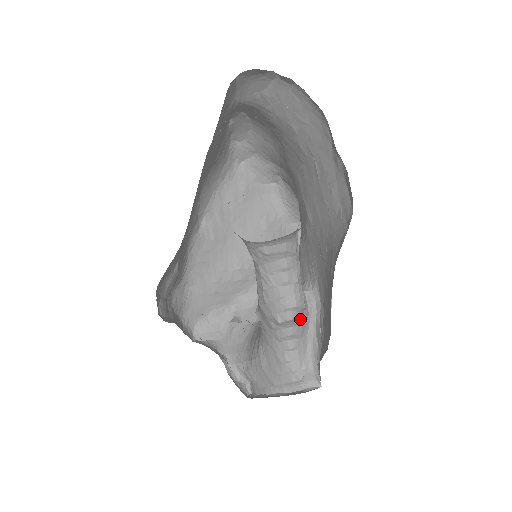
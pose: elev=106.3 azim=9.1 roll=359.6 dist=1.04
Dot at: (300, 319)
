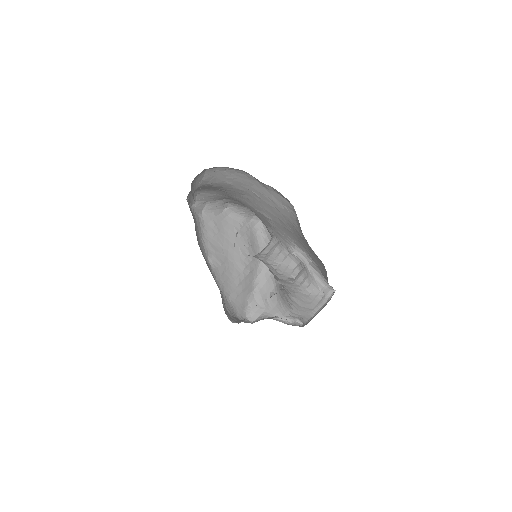
Dot at: (302, 268)
